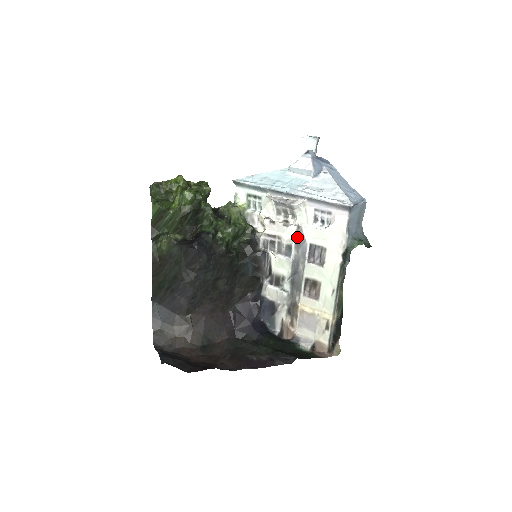
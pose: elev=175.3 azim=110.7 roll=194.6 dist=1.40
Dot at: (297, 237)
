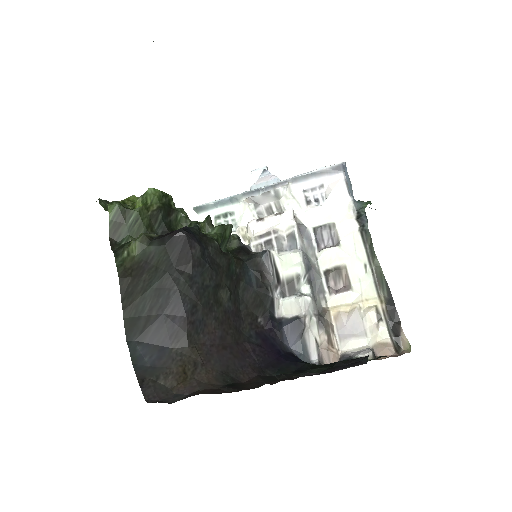
Dot at: (296, 224)
